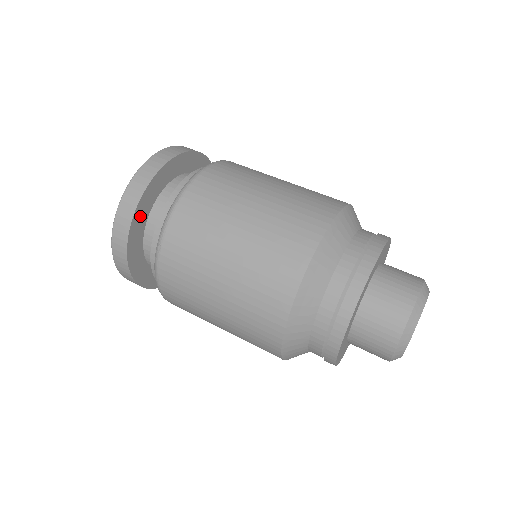
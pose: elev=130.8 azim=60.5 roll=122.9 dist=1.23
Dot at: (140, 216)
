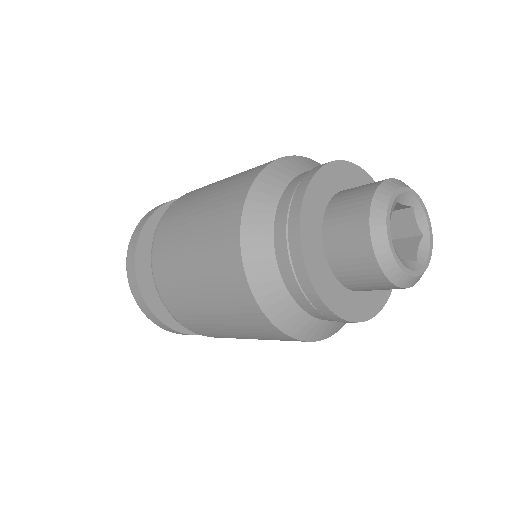
Dot at: (147, 241)
